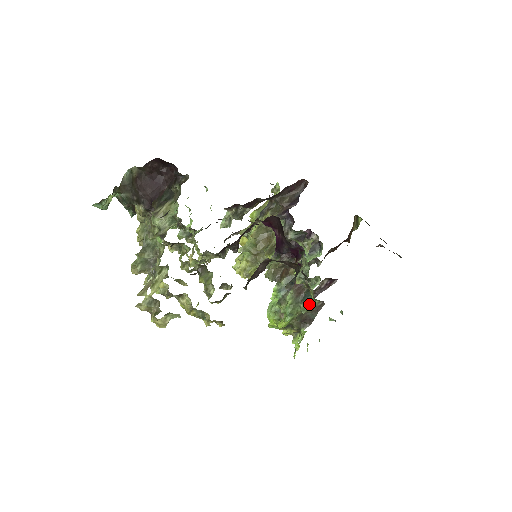
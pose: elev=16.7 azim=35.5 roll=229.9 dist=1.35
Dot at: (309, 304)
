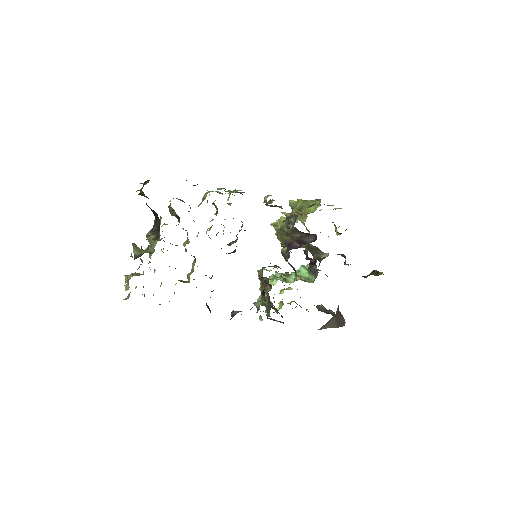
Dot at: (267, 314)
